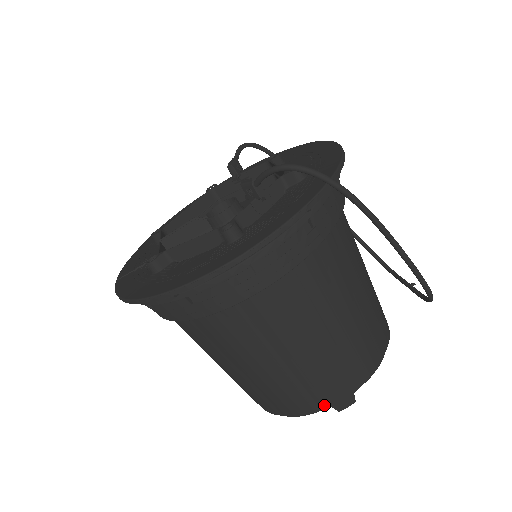
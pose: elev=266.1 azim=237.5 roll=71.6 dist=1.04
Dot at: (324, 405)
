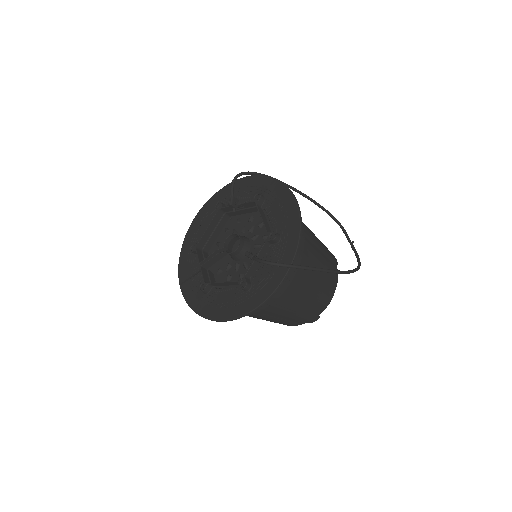
Dot at: (303, 323)
